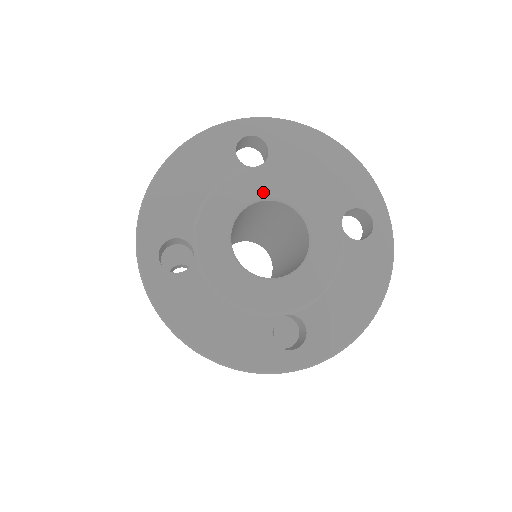
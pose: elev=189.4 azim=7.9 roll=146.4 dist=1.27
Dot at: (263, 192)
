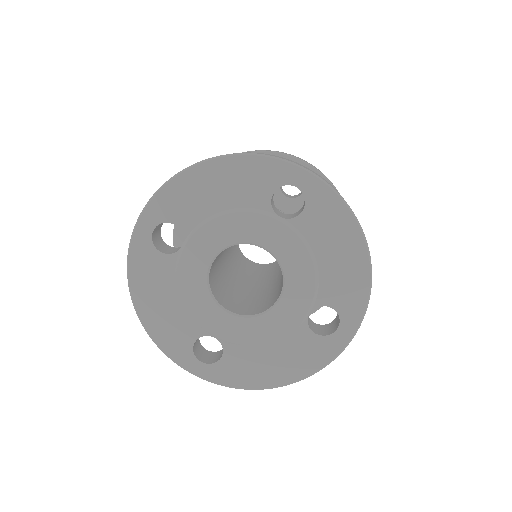
Dot at: (206, 258)
